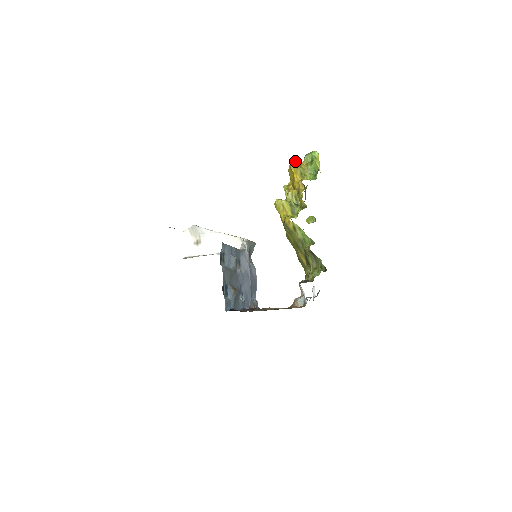
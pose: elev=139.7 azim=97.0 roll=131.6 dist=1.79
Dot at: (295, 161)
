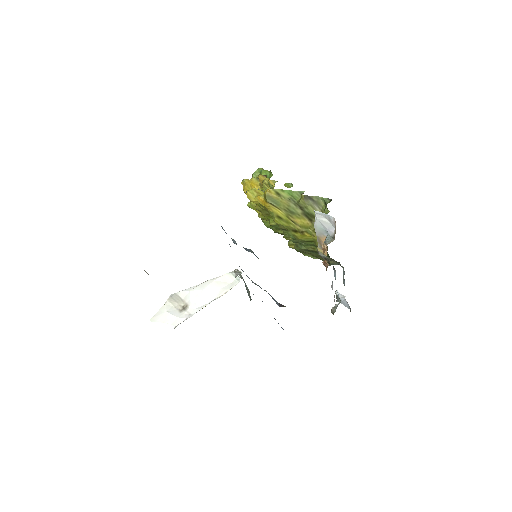
Dot at: occluded
